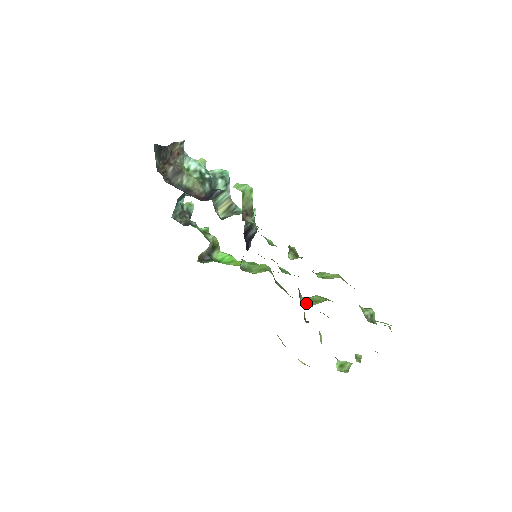
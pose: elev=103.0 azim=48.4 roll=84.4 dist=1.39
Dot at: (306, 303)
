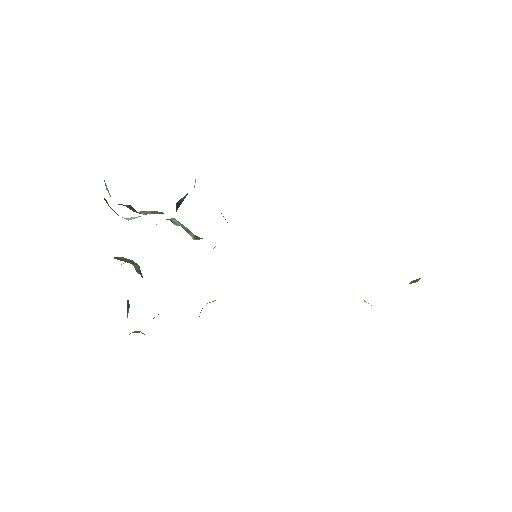
Dot at: occluded
